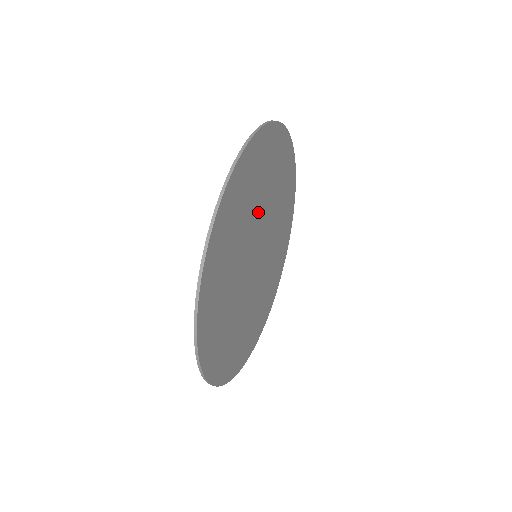
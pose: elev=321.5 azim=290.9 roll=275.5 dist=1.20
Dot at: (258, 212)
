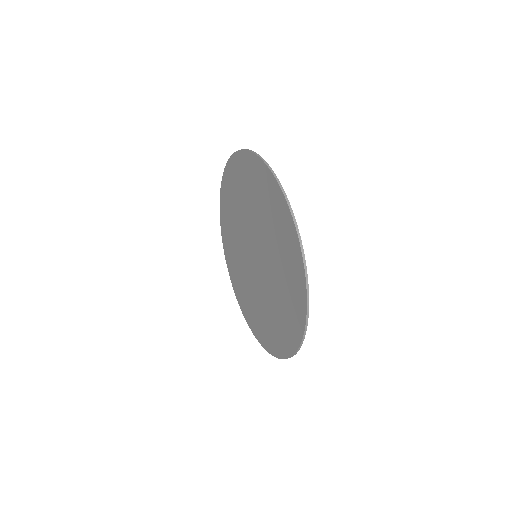
Dot at: occluded
